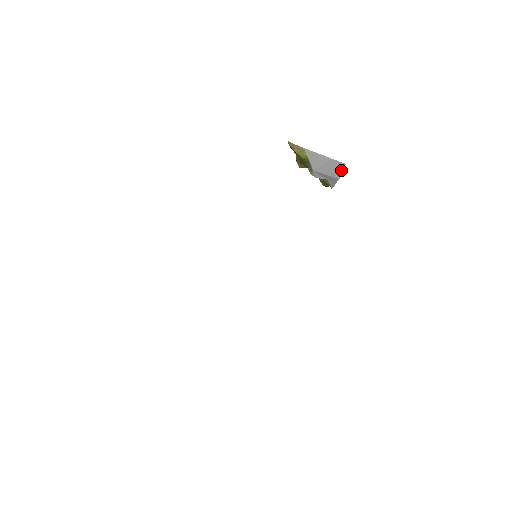
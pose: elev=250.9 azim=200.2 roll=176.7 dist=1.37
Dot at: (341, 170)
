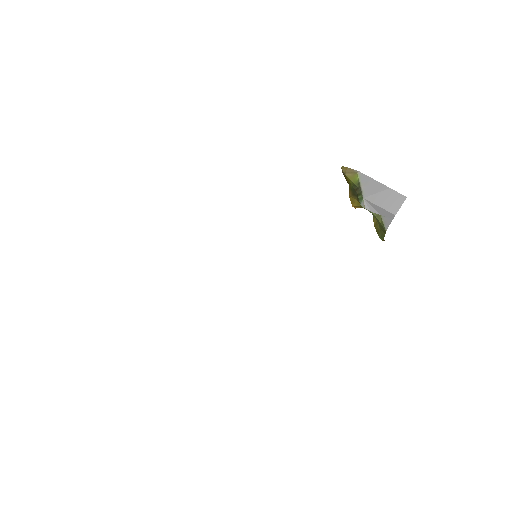
Dot at: (399, 204)
